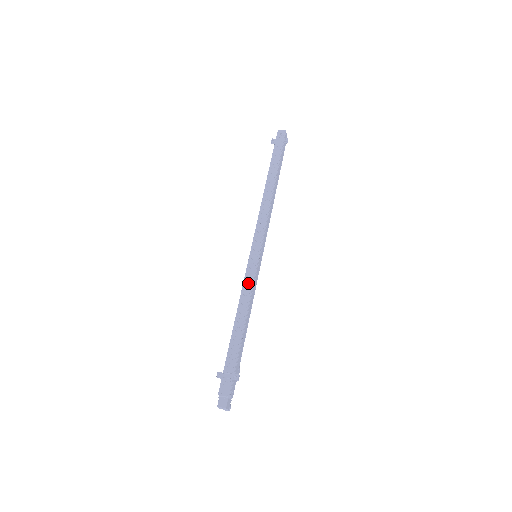
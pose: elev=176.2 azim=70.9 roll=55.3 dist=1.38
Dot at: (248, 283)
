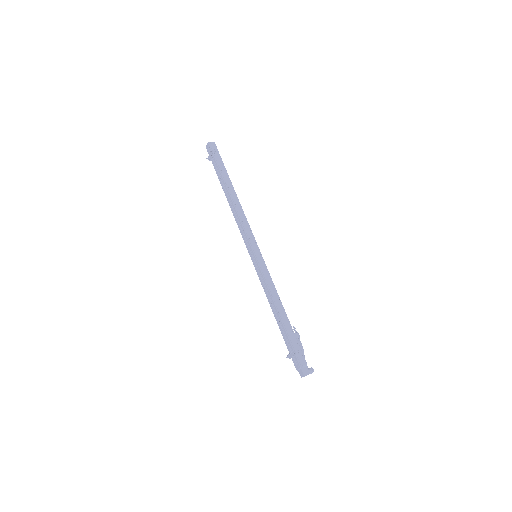
Dot at: (263, 281)
